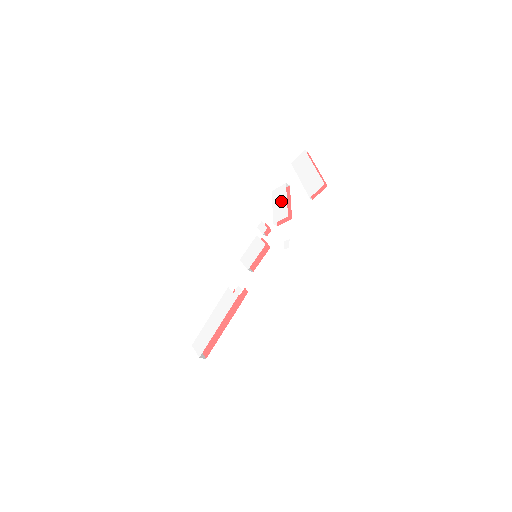
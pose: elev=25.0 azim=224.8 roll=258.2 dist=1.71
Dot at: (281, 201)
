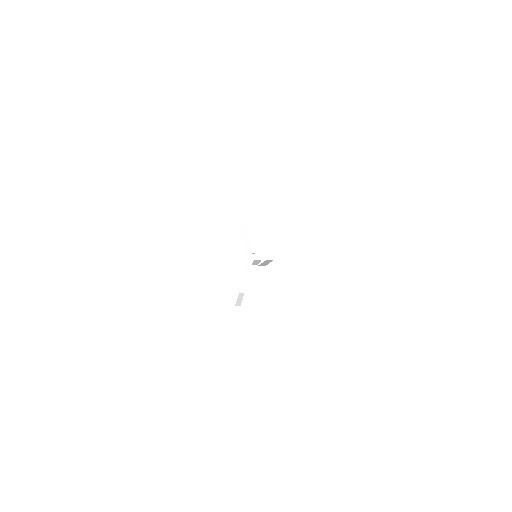
Dot at: occluded
